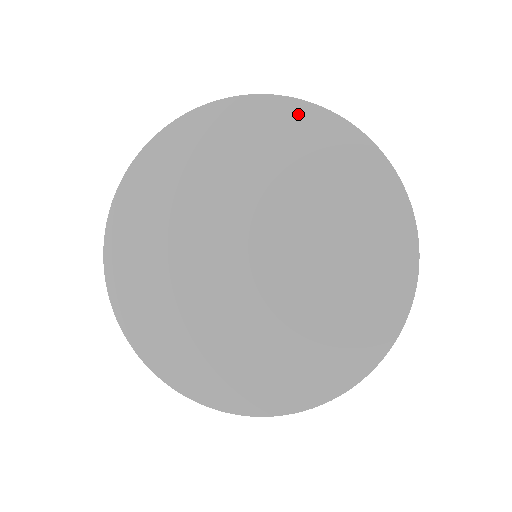
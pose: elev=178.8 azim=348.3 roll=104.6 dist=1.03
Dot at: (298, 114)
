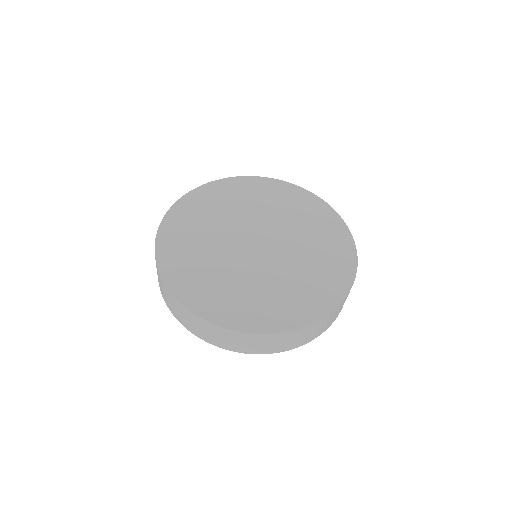
Dot at: (214, 187)
